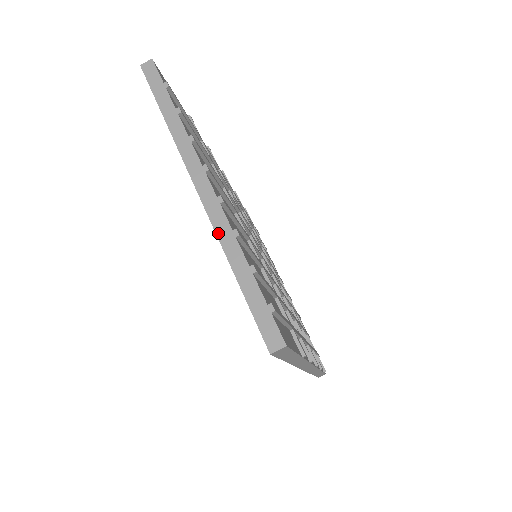
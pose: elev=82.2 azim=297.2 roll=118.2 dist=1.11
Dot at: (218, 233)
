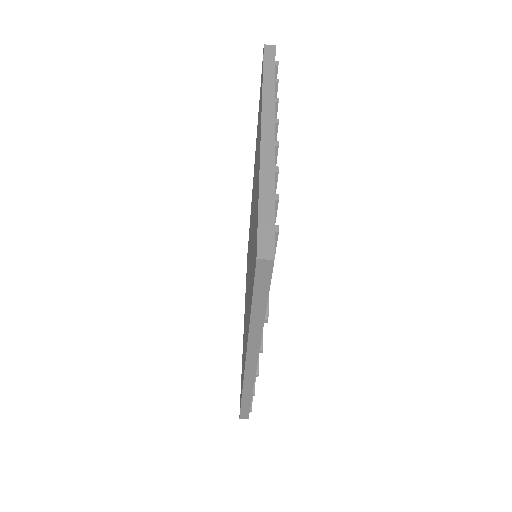
Dot at: (262, 162)
